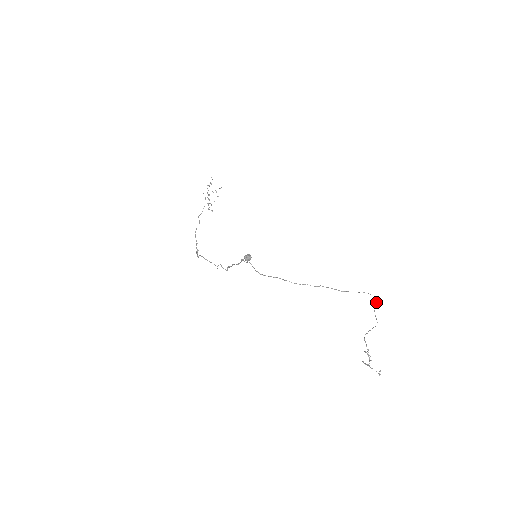
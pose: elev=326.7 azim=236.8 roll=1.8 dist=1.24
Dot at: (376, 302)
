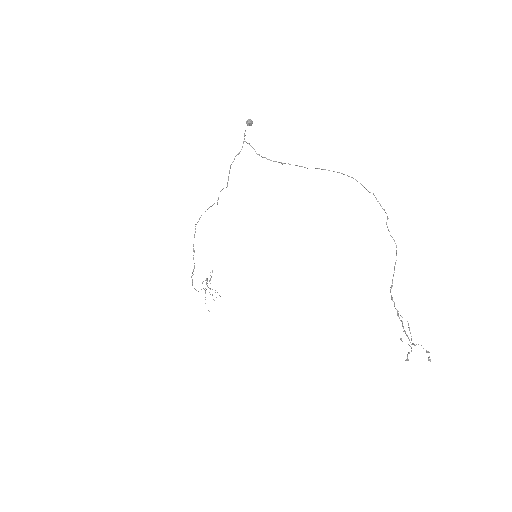
Dot at: occluded
